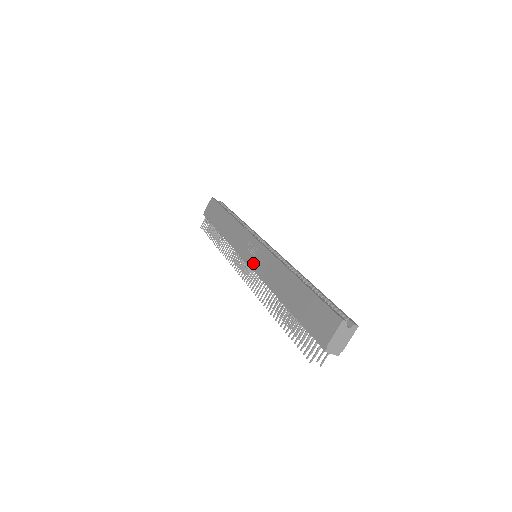
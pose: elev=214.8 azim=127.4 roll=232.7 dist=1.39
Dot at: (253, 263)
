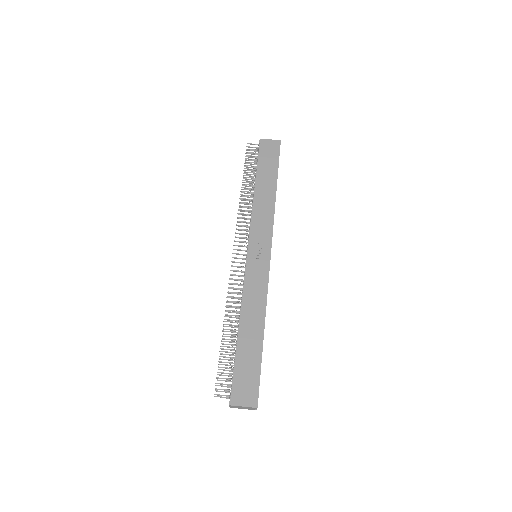
Dot at: (251, 265)
